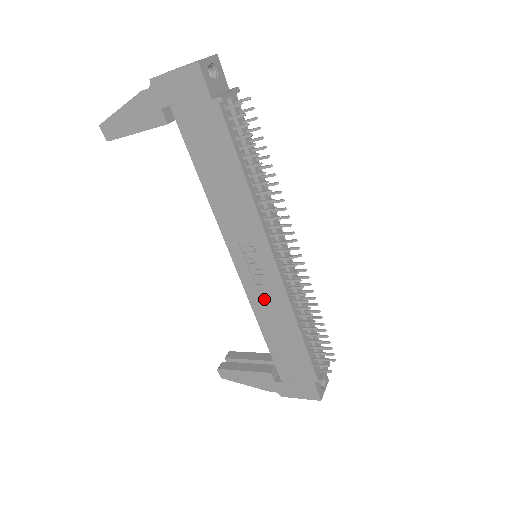
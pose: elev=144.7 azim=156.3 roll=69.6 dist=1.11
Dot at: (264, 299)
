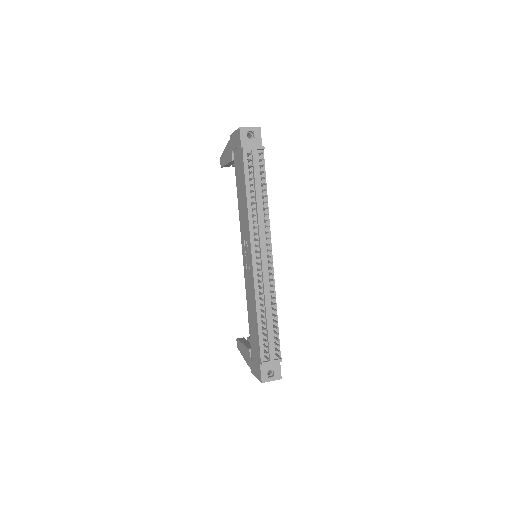
Dot at: (249, 285)
